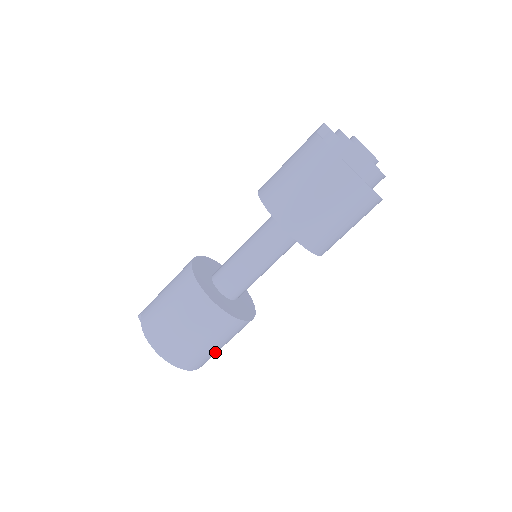
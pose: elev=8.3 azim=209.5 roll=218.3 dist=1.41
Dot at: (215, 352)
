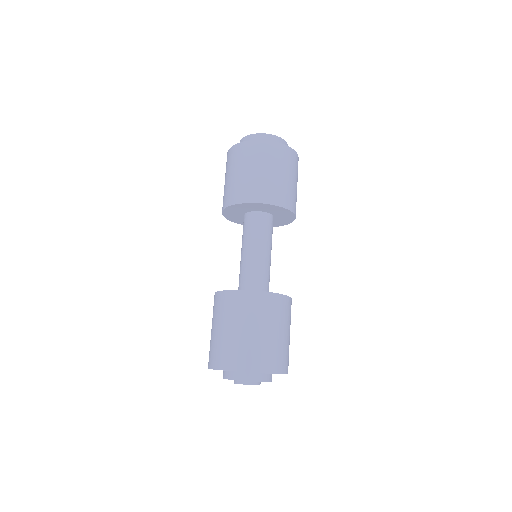
Dot at: (257, 343)
